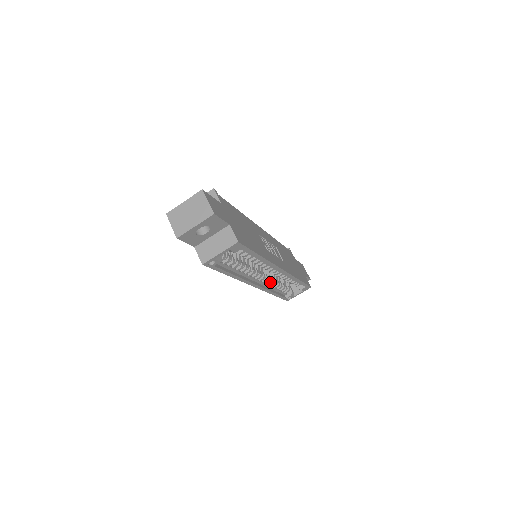
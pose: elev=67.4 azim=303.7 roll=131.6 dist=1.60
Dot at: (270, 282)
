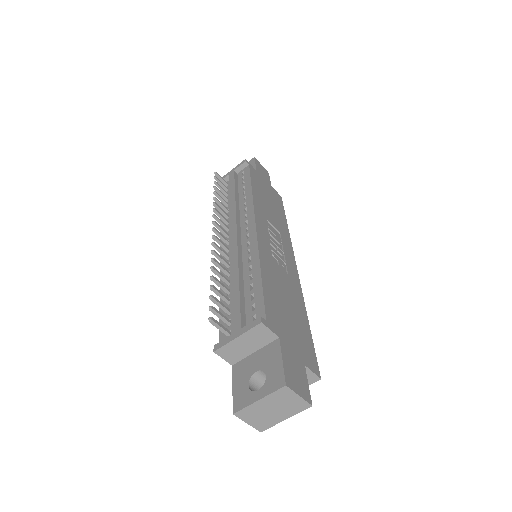
Dot at: occluded
